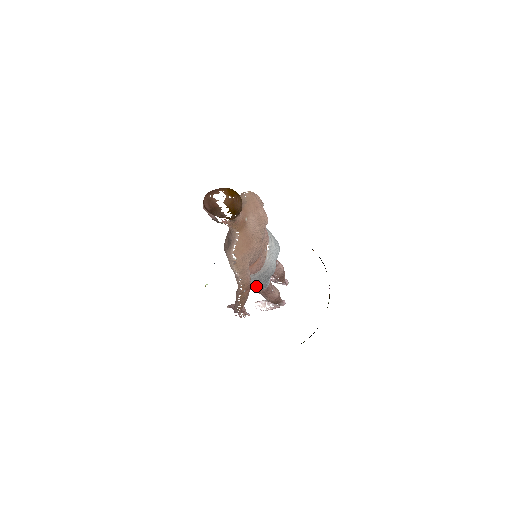
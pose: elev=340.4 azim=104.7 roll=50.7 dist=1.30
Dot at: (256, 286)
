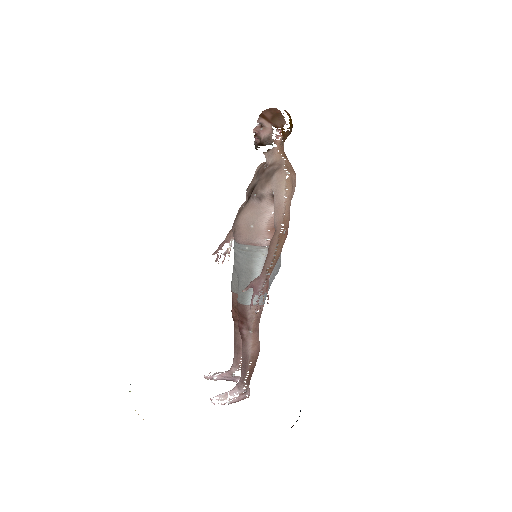
Dot at: occluded
